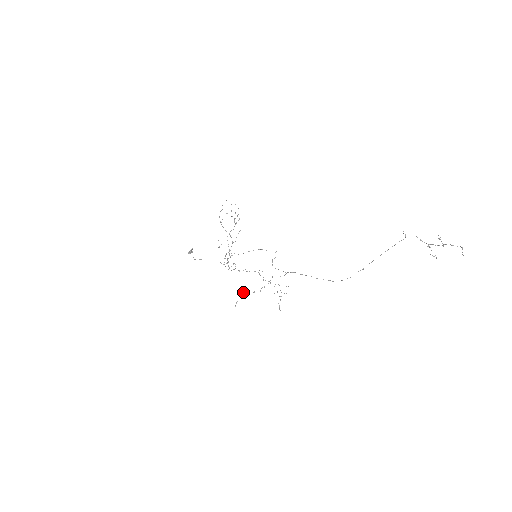
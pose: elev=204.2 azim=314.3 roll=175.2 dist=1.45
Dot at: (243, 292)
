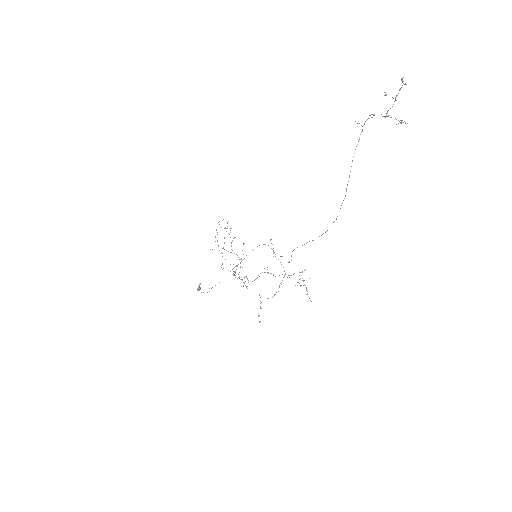
Dot at: occluded
